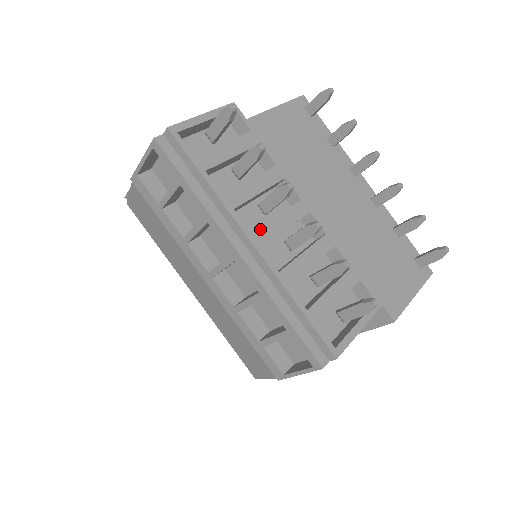
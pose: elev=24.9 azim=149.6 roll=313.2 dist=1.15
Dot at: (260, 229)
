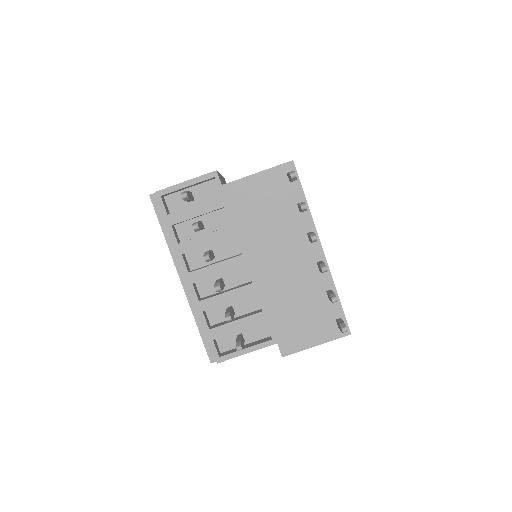
Dot at: (197, 271)
